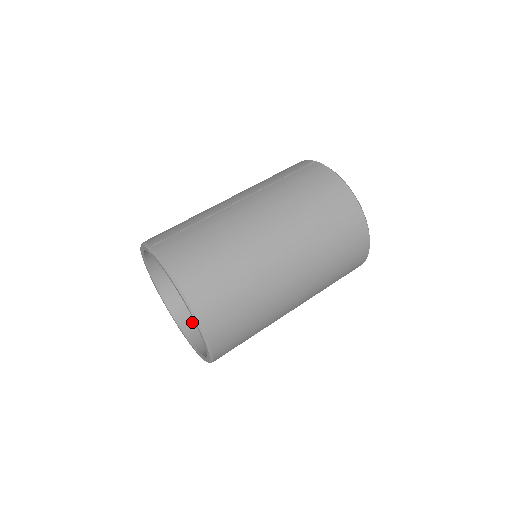
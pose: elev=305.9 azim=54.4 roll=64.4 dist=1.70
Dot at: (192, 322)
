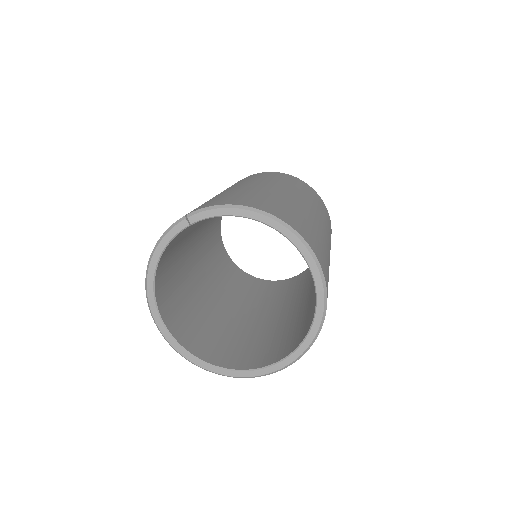
Dot at: (238, 360)
